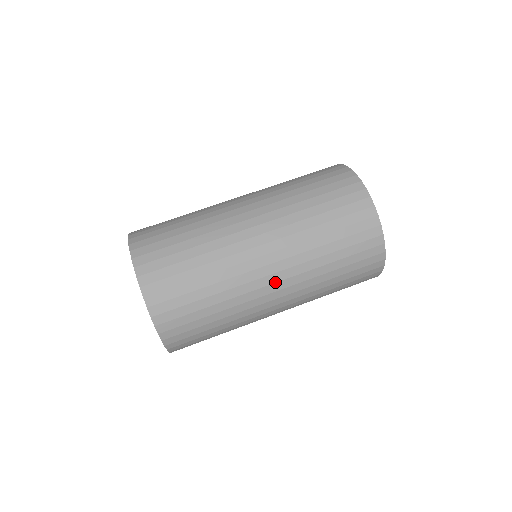
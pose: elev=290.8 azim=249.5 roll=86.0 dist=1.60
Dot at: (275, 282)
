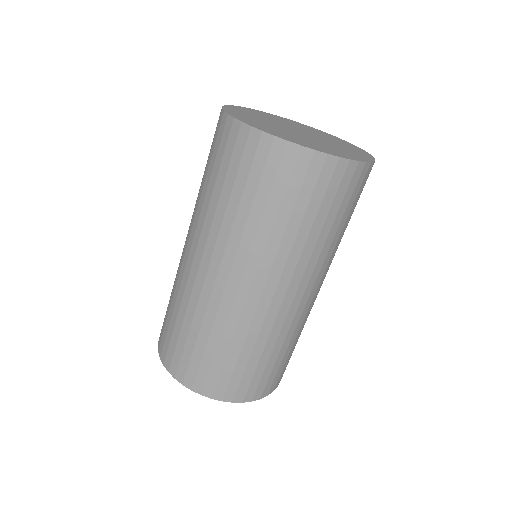
Dot at: (250, 287)
